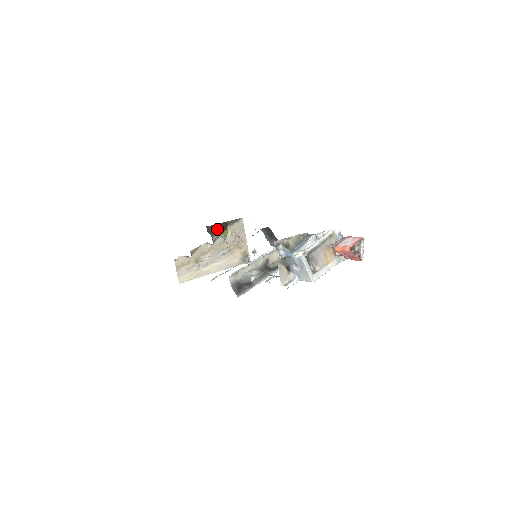
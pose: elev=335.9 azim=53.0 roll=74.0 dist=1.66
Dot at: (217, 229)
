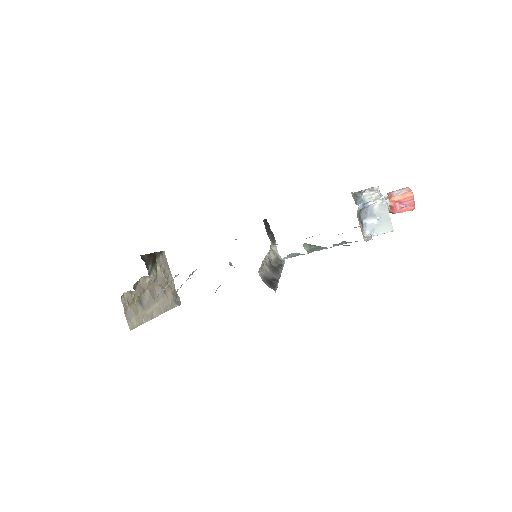
Dot at: (148, 261)
